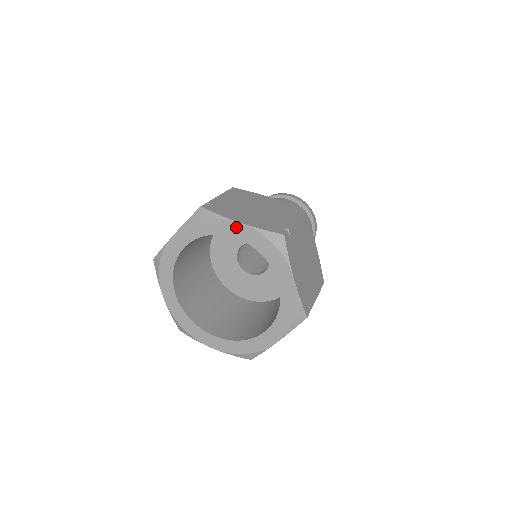
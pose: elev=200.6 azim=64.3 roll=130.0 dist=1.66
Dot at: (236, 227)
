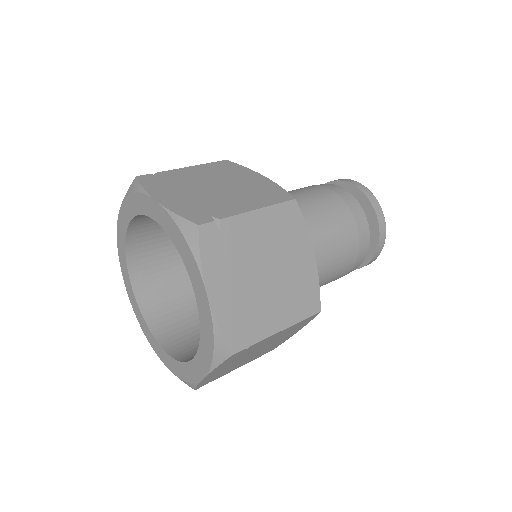
Dot at: (155, 207)
